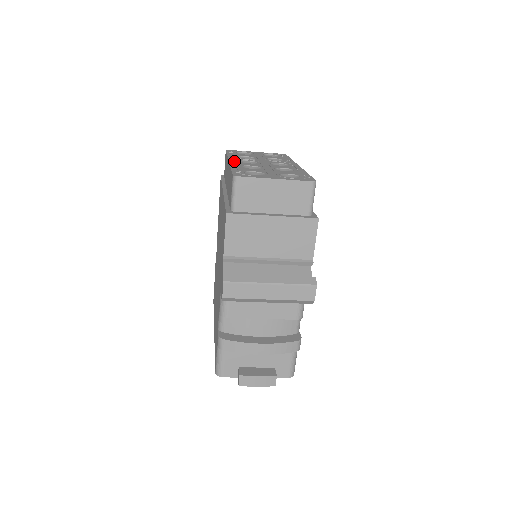
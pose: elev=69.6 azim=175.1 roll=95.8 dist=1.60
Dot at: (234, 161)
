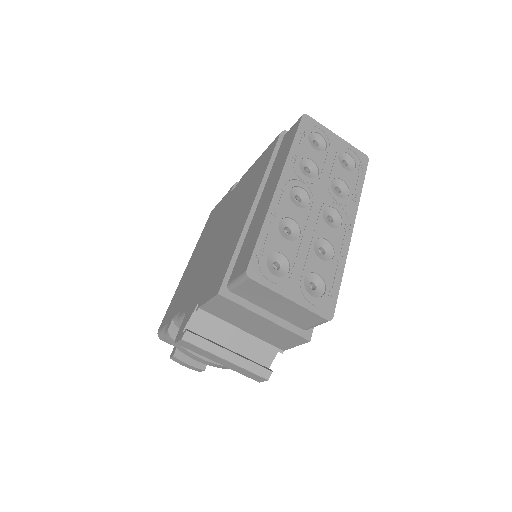
Dot at: (283, 190)
